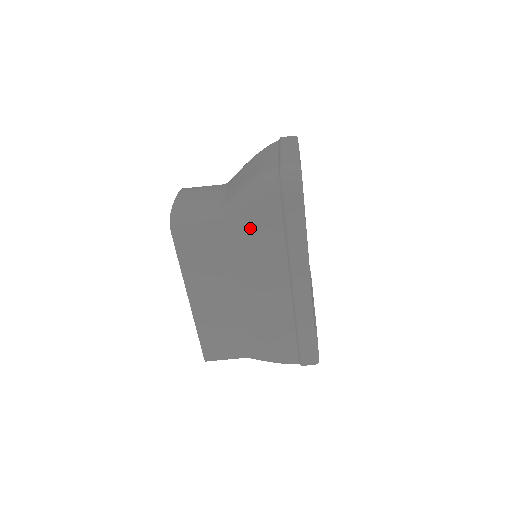
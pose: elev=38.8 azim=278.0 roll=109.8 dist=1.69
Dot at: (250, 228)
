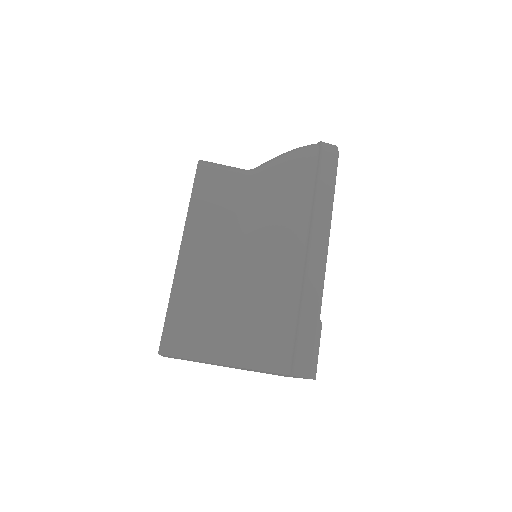
Dot at: (279, 182)
